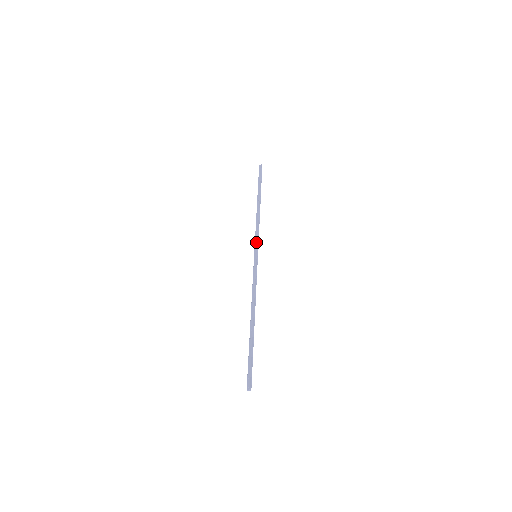
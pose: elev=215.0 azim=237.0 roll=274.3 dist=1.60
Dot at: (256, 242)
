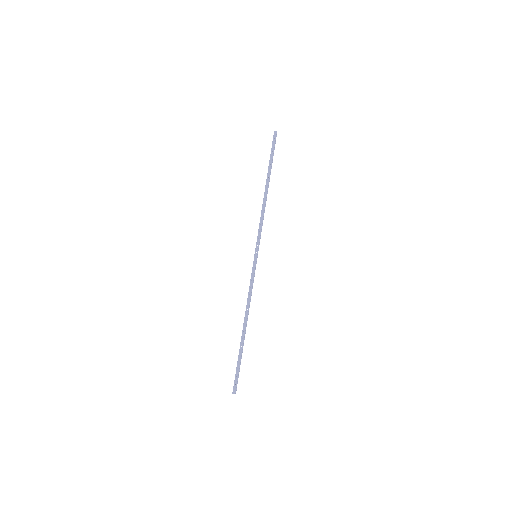
Dot at: (258, 240)
